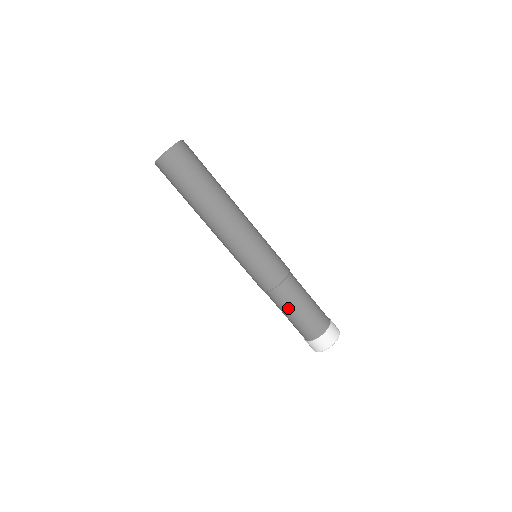
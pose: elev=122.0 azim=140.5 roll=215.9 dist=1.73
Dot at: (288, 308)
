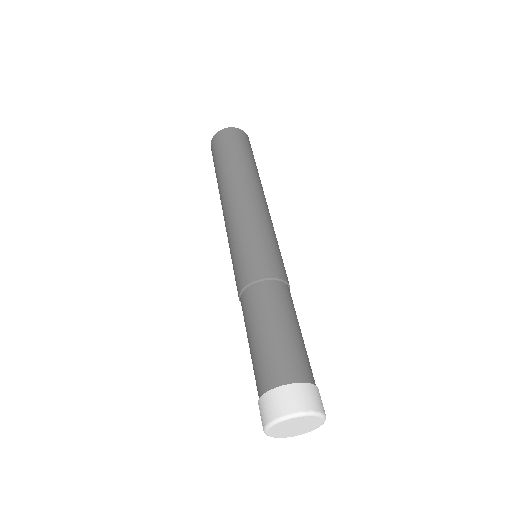
Dot at: (254, 321)
